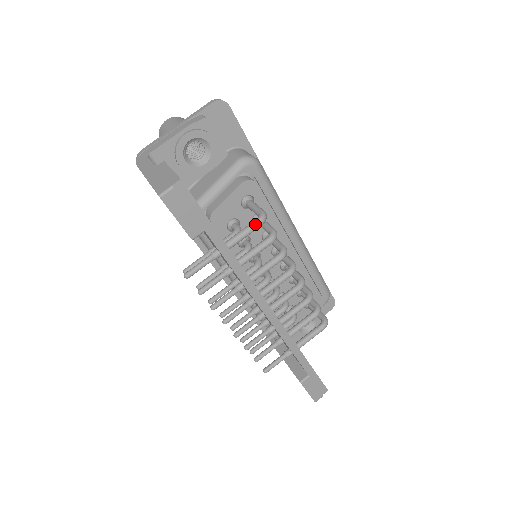
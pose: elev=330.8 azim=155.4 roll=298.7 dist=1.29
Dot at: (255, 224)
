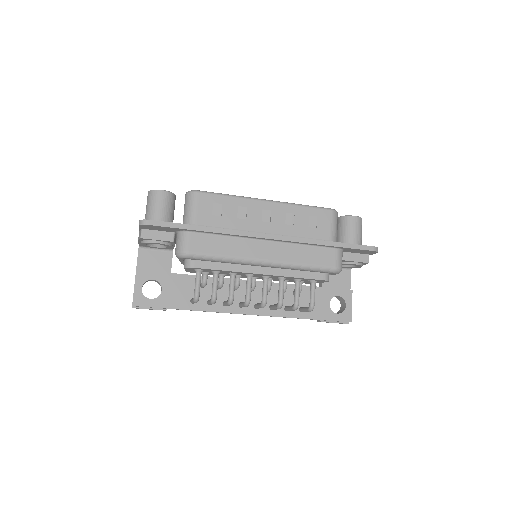
Dot at: (193, 302)
